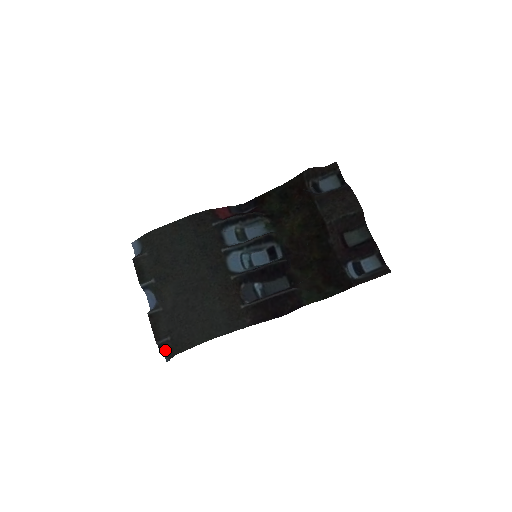
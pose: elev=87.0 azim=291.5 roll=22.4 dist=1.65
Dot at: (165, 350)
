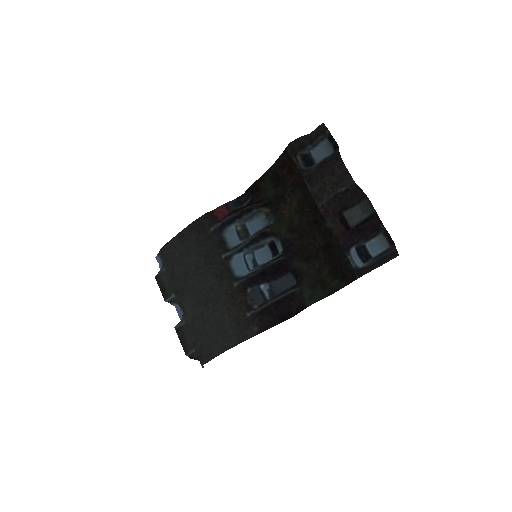
Dot at: occluded
